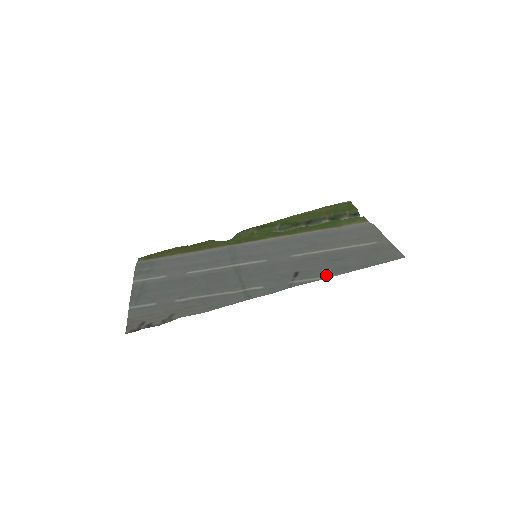
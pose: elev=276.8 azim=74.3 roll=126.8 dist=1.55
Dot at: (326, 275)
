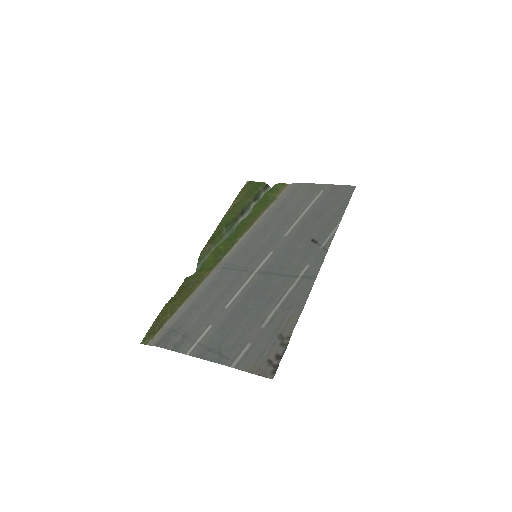
Dot at: (334, 227)
